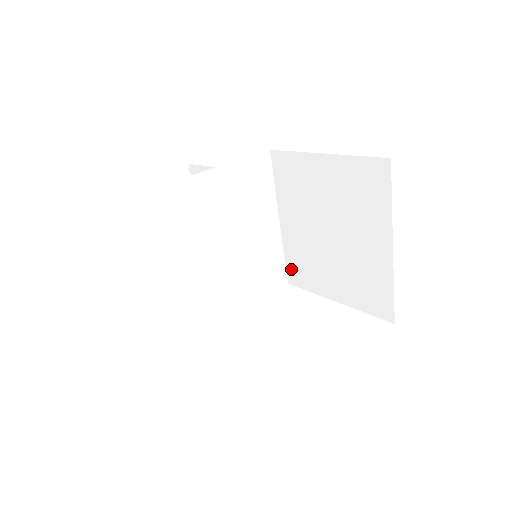
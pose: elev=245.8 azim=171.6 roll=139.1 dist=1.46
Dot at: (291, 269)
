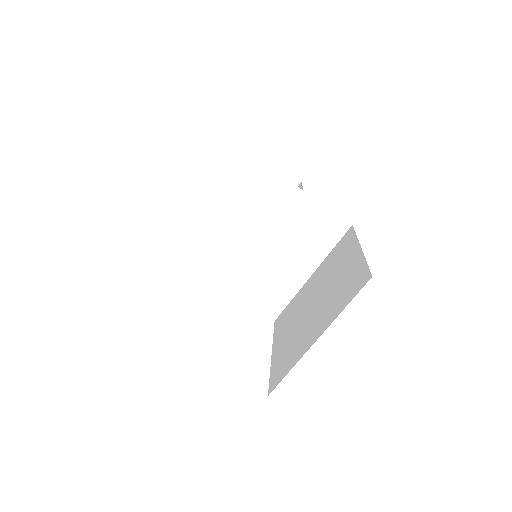
Dot at: (284, 312)
